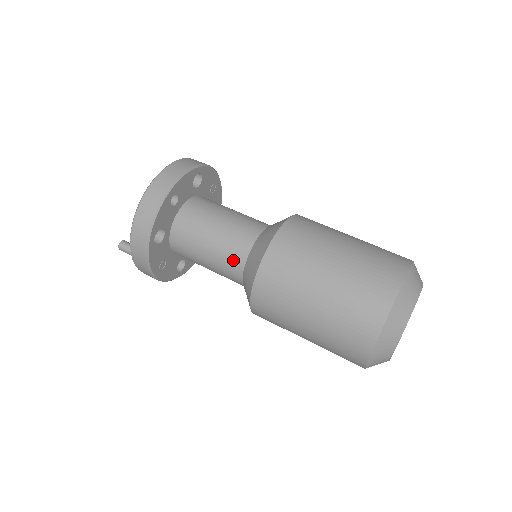
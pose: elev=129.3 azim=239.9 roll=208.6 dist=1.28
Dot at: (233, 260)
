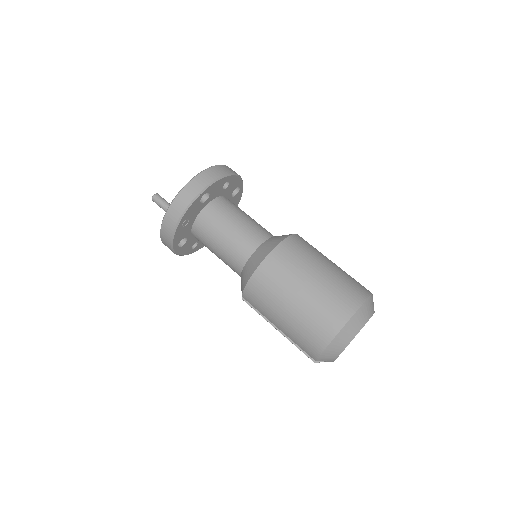
Dot at: (251, 240)
